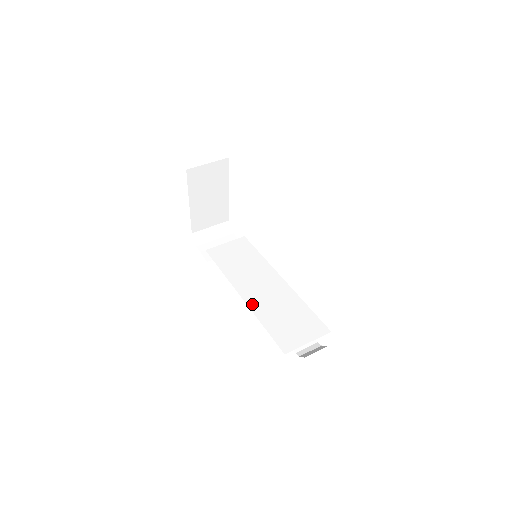
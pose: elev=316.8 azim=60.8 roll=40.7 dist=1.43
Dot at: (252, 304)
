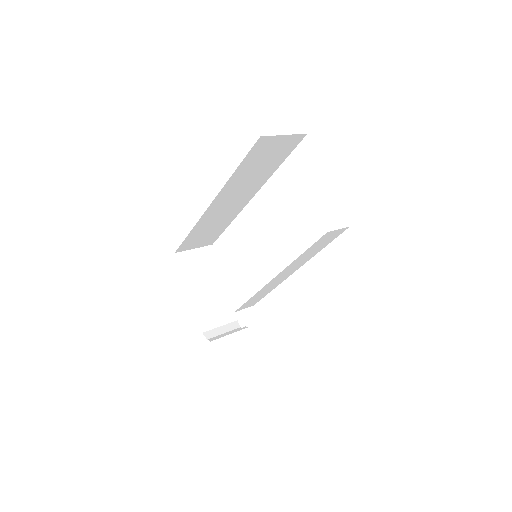
Dot at: occluded
